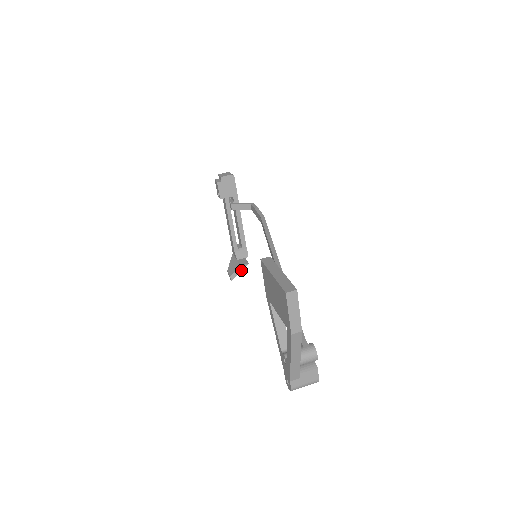
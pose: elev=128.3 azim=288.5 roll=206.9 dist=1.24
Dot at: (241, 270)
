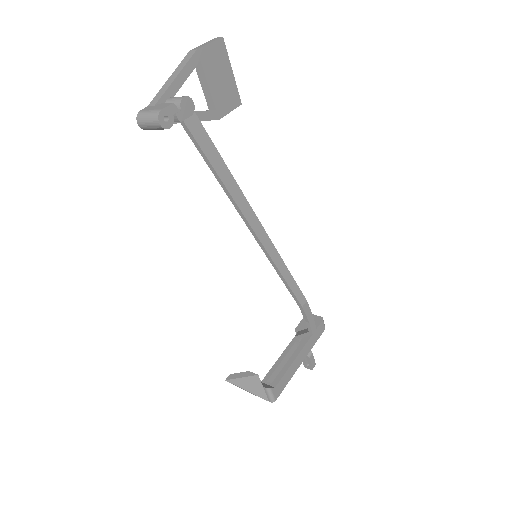
Dot at: (245, 376)
